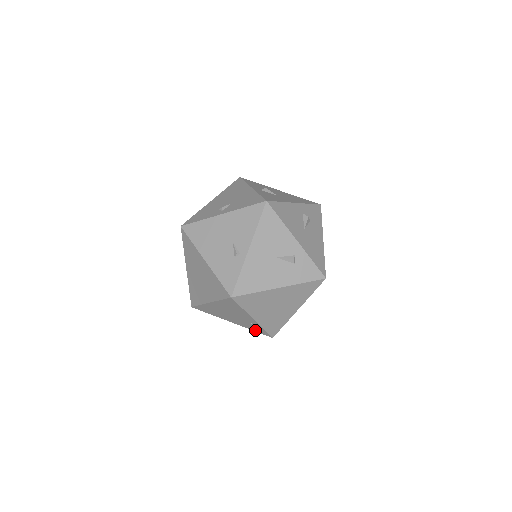
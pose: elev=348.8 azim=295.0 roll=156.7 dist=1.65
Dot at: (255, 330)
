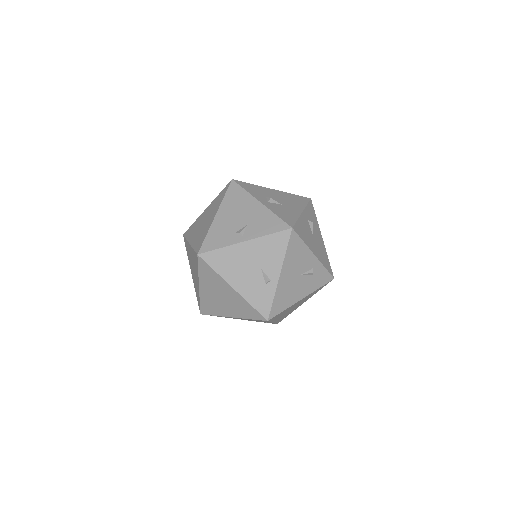
Dot at: occluded
